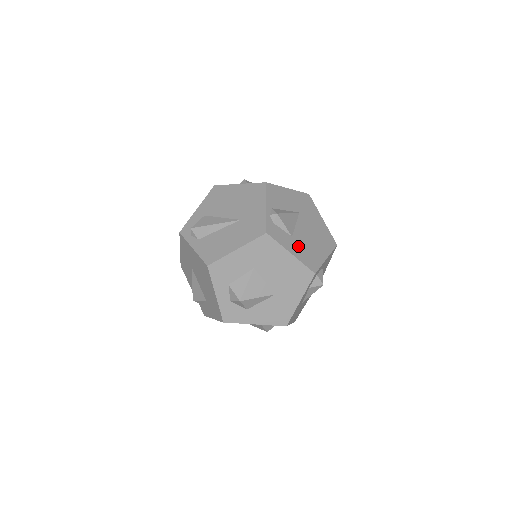
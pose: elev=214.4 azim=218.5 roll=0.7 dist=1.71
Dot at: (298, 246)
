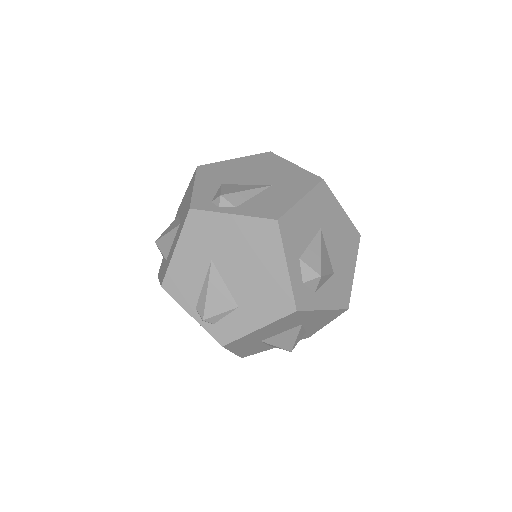
Dot at: (253, 308)
